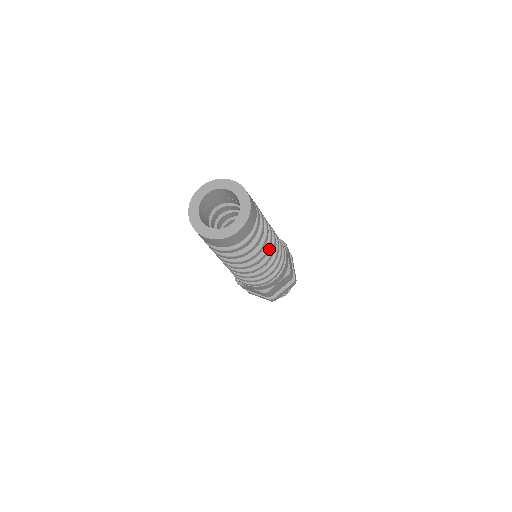
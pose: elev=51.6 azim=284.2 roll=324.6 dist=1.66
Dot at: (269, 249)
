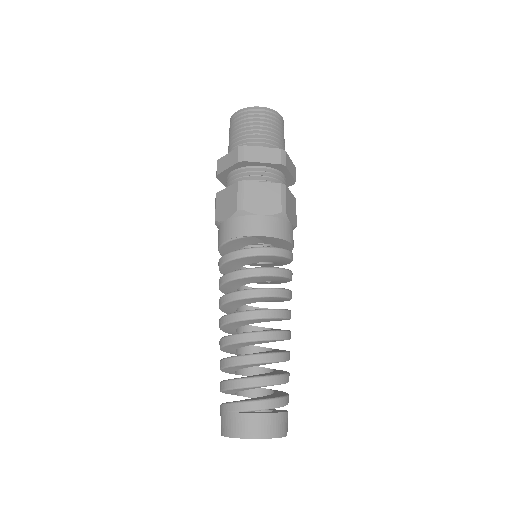
Dot at: occluded
